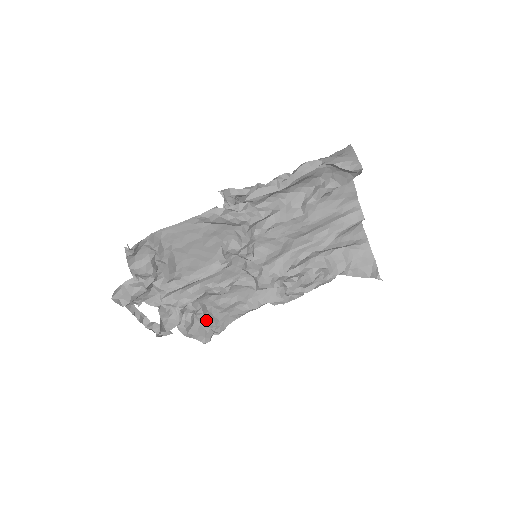
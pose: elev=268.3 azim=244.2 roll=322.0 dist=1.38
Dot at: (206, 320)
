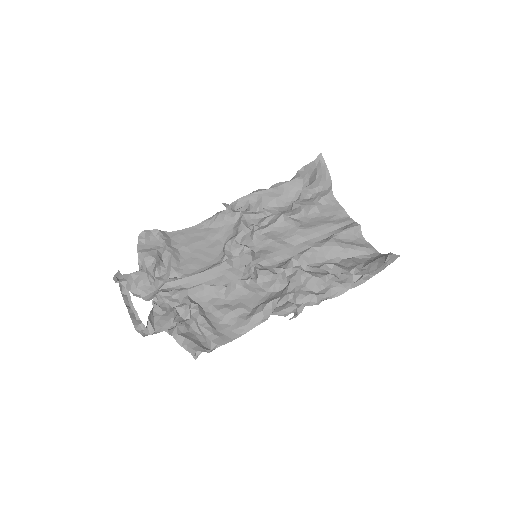
Dot at: (202, 323)
